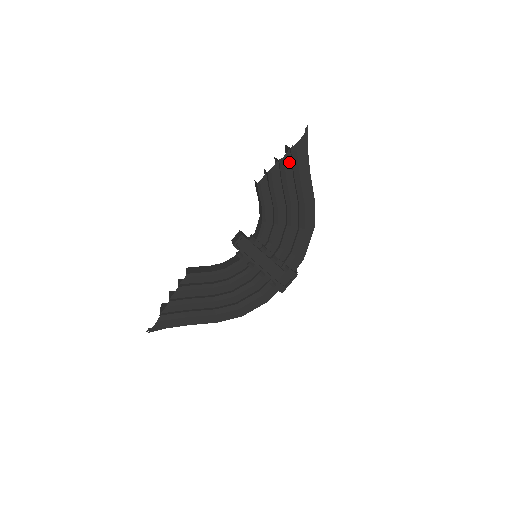
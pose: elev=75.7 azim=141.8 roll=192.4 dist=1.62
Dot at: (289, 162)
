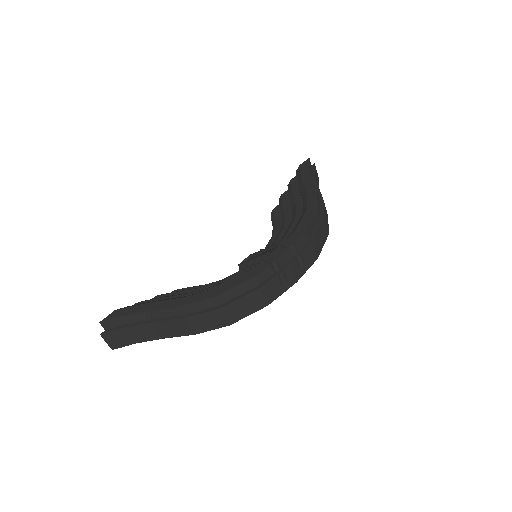
Dot at: (295, 182)
